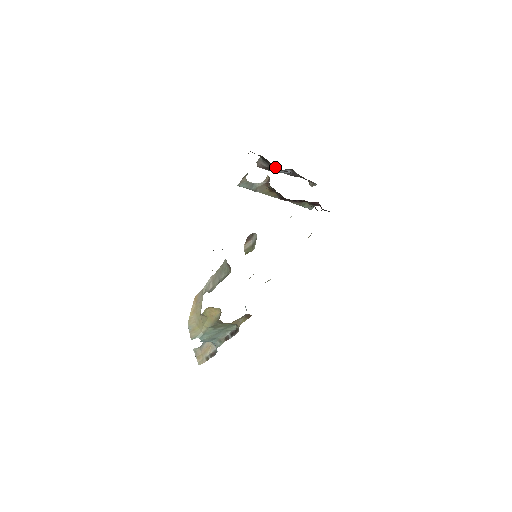
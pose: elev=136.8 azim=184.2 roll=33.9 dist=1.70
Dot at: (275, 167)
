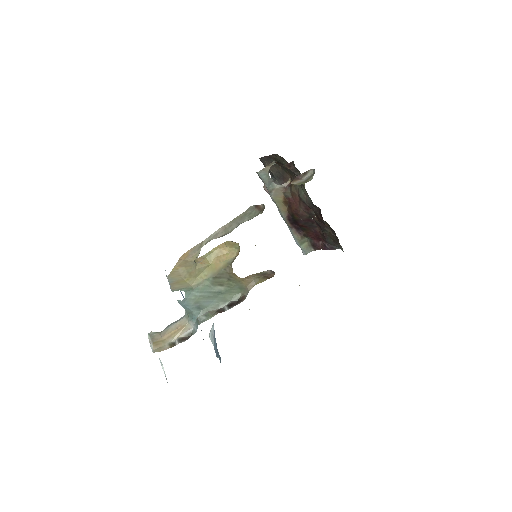
Dot at: occluded
